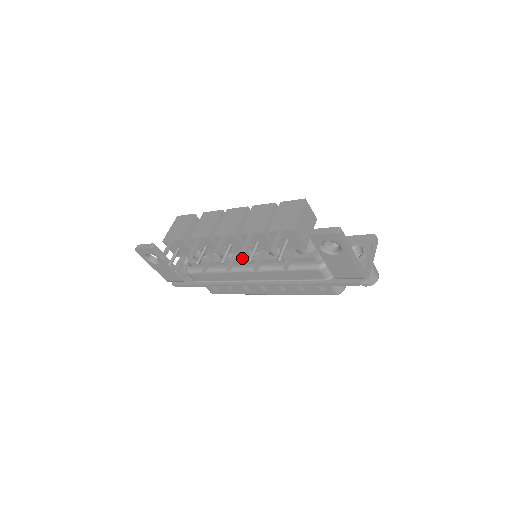
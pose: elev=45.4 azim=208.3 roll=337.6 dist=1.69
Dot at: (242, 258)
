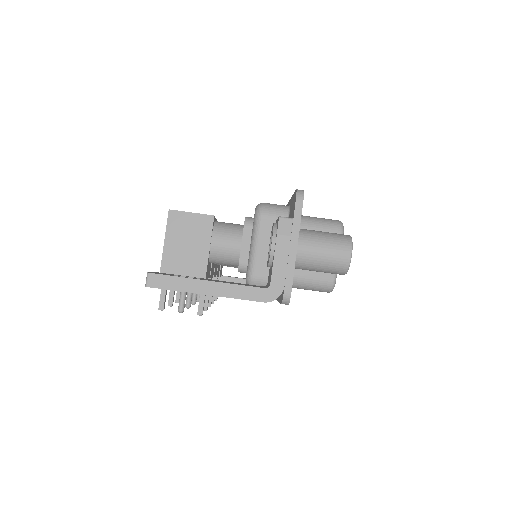
Dot at: occluded
